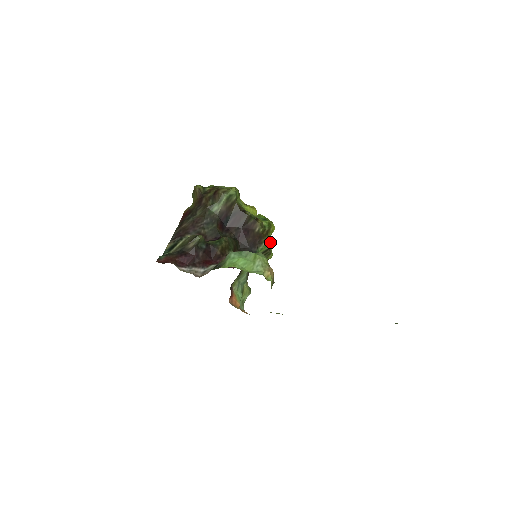
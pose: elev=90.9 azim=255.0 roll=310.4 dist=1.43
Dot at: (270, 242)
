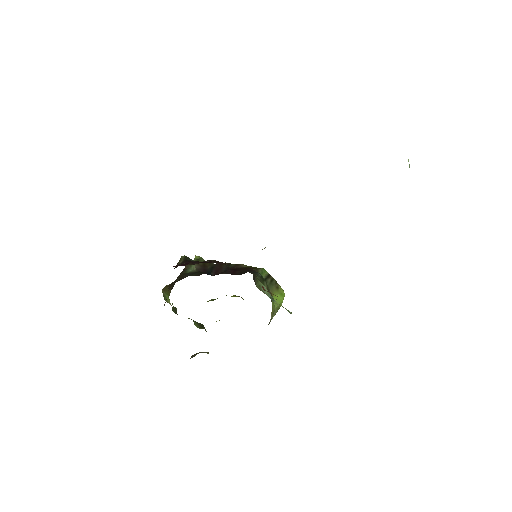
Dot at: occluded
